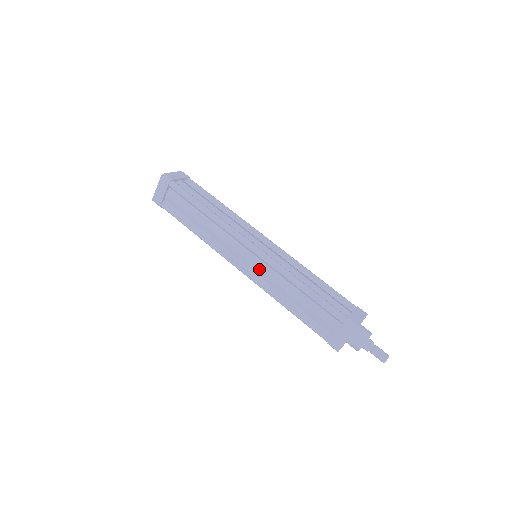
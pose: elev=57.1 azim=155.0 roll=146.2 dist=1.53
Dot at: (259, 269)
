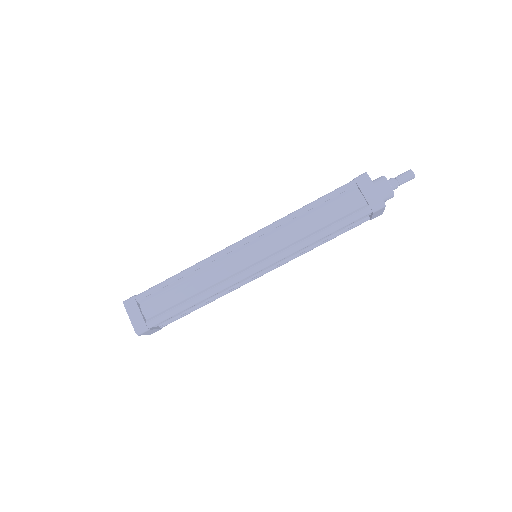
Dot at: (267, 246)
